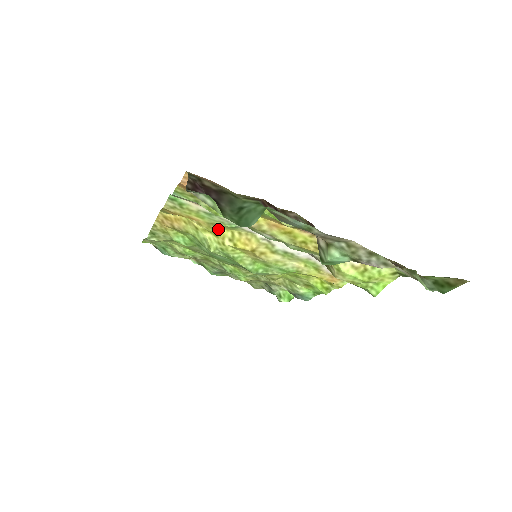
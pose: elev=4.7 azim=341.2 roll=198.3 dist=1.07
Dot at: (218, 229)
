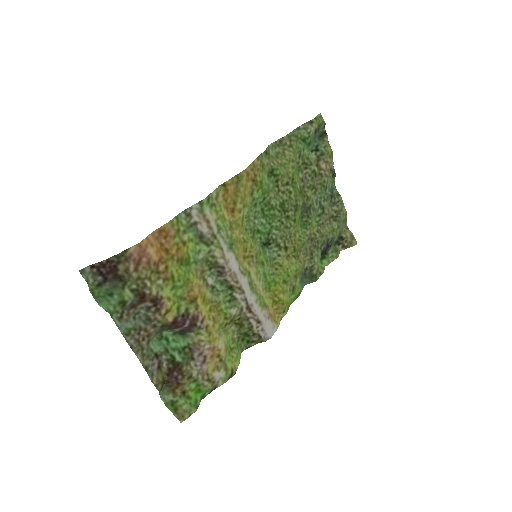
Dot at: (238, 229)
